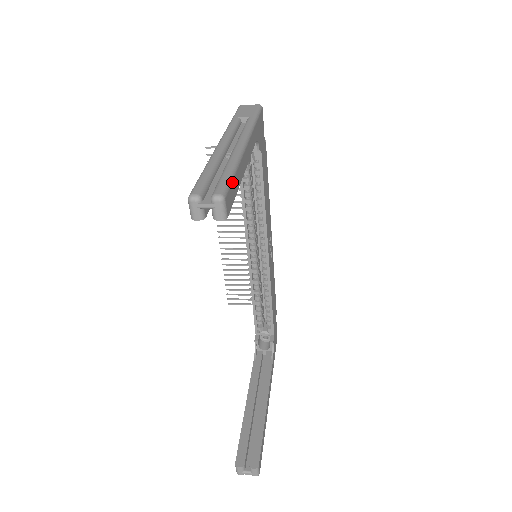
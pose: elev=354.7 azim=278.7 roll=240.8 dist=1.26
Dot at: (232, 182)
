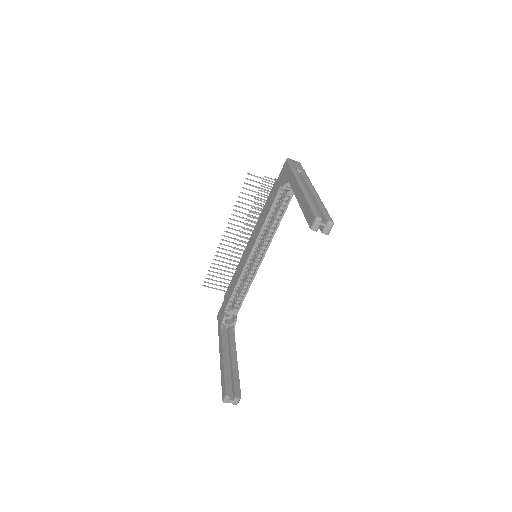
Dot at: occluded
